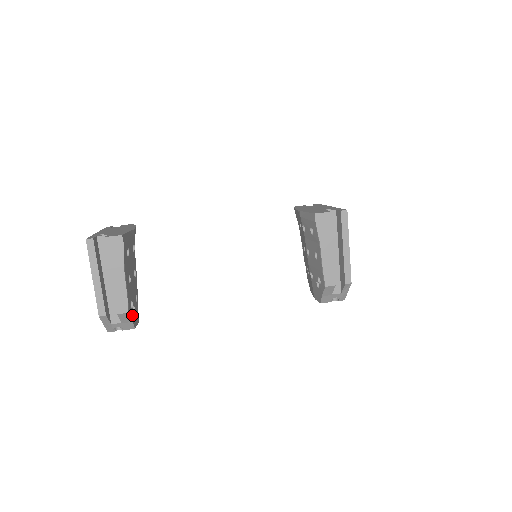
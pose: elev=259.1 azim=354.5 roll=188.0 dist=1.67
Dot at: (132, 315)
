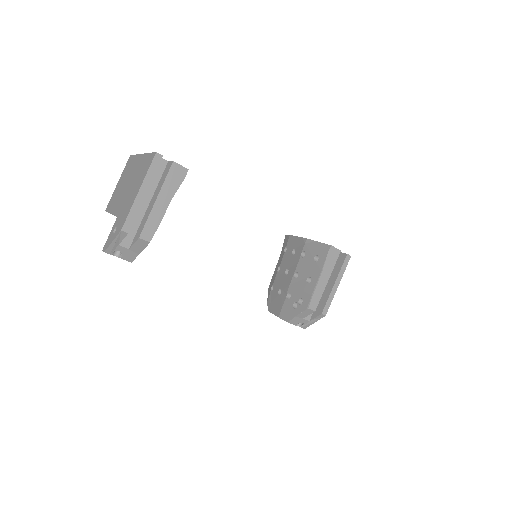
Dot at: occluded
